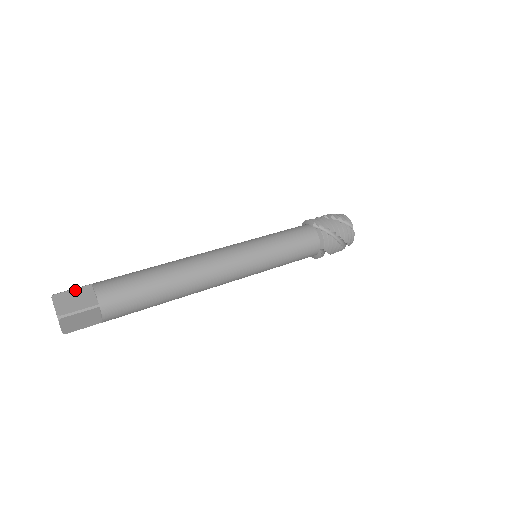
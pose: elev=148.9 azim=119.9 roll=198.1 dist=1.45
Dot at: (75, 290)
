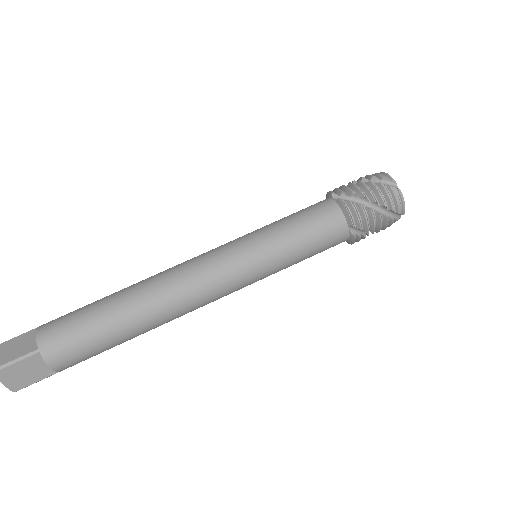
Dot at: (21, 363)
